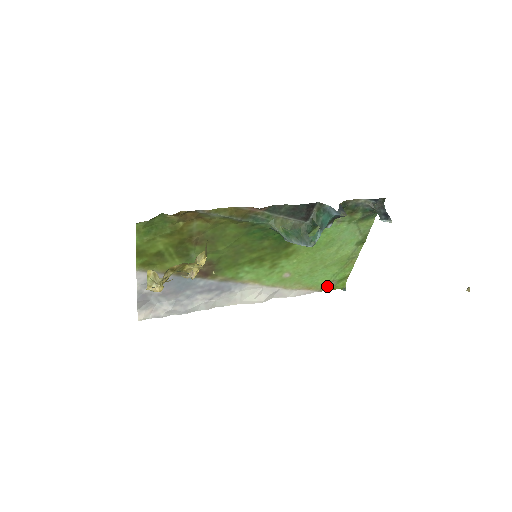
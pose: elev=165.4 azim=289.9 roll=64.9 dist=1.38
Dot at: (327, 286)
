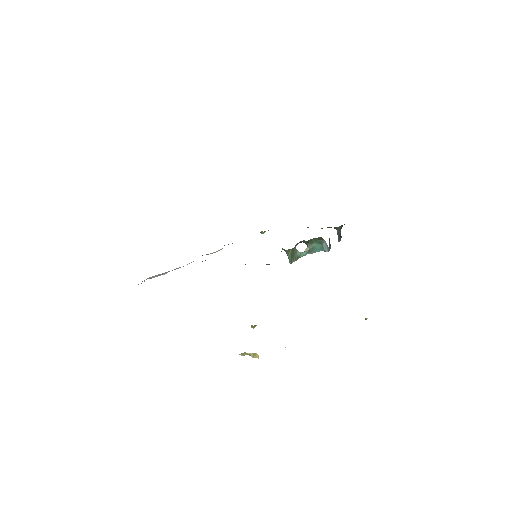
Dot at: occluded
